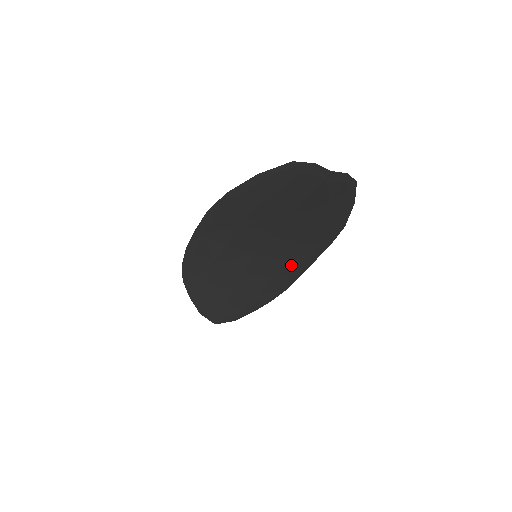
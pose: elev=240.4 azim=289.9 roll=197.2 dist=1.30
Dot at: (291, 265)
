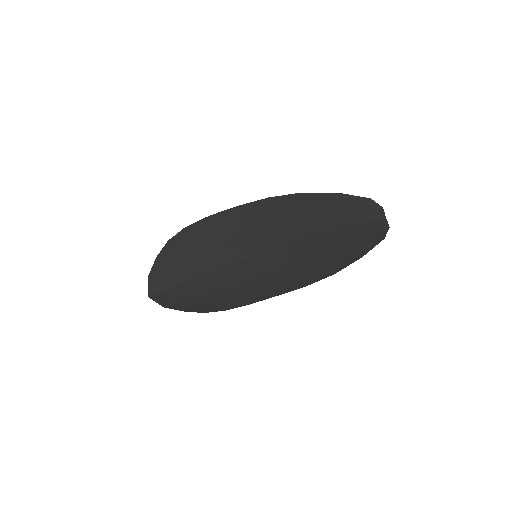
Dot at: (262, 285)
